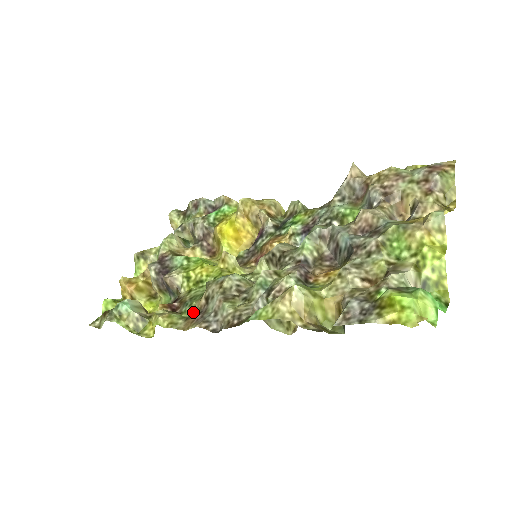
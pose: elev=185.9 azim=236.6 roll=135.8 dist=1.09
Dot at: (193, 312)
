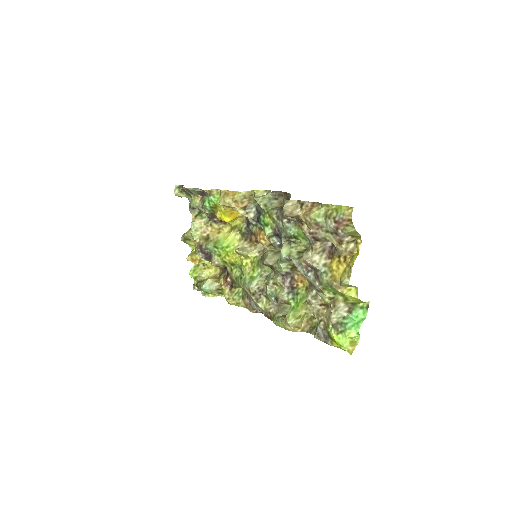
Dot at: (242, 288)
